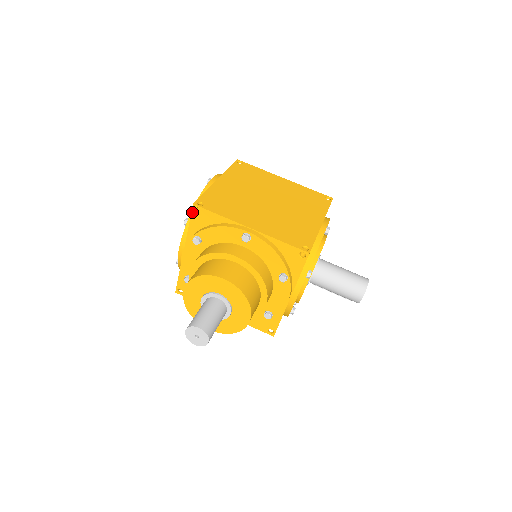
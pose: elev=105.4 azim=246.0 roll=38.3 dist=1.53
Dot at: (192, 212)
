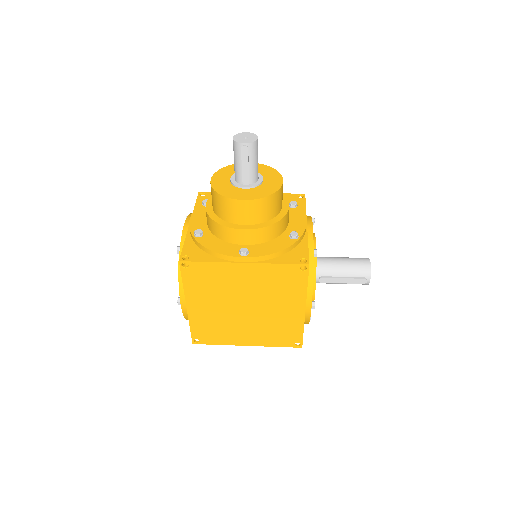
Dot at: (198, 196)
